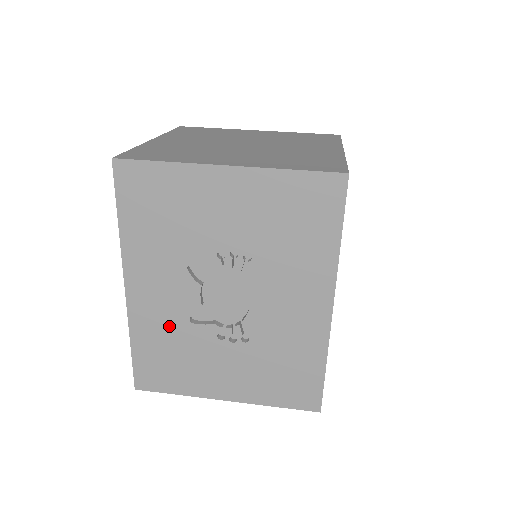
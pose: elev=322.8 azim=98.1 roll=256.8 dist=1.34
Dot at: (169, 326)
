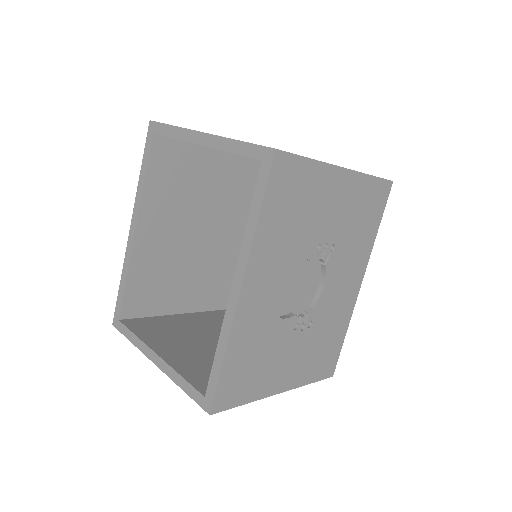
Dot at: (263, 327)
